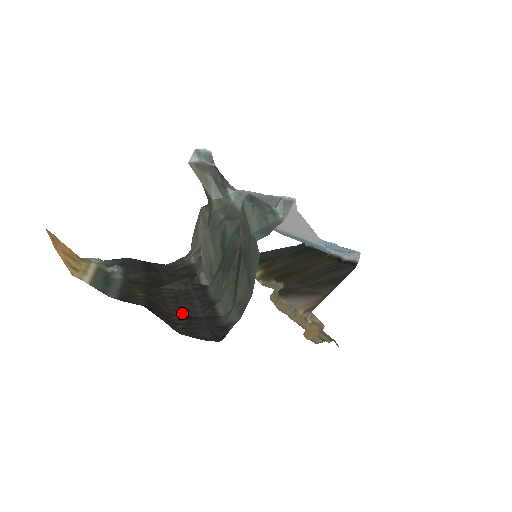
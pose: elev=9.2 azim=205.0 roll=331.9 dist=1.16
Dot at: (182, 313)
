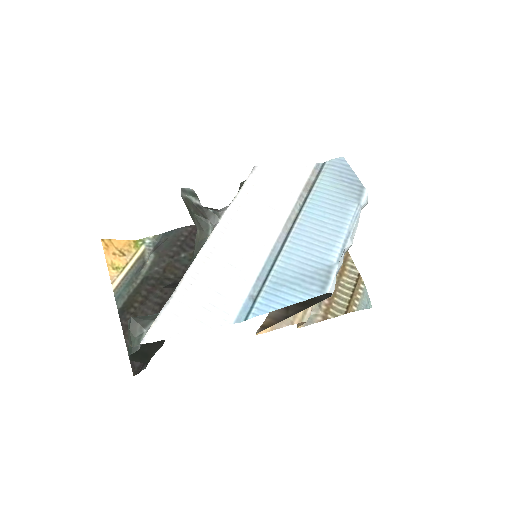
Dot at: occluded
